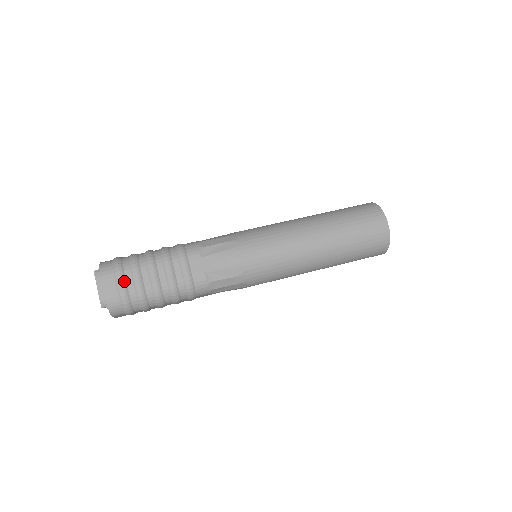
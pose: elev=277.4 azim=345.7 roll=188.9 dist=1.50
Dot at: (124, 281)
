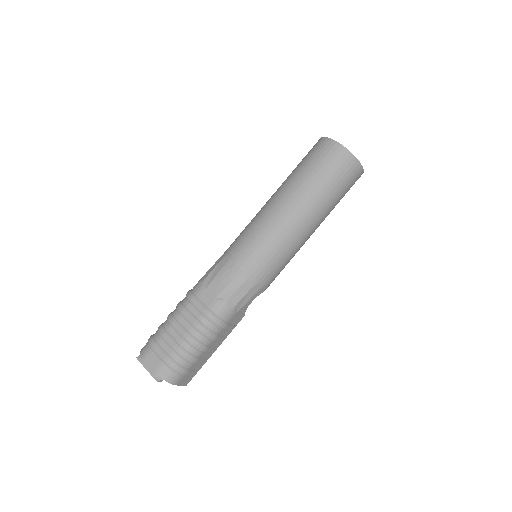
Dot at: (161, 349)
